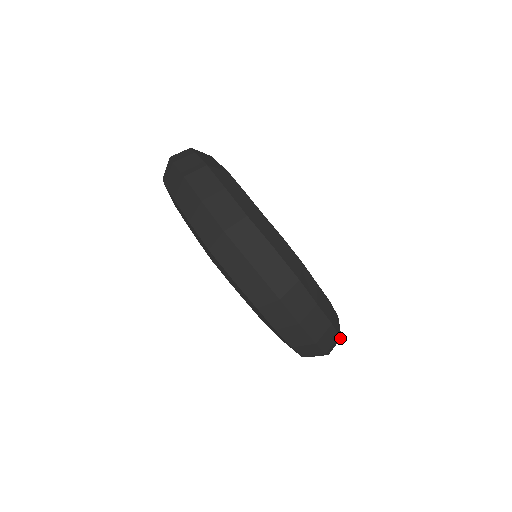
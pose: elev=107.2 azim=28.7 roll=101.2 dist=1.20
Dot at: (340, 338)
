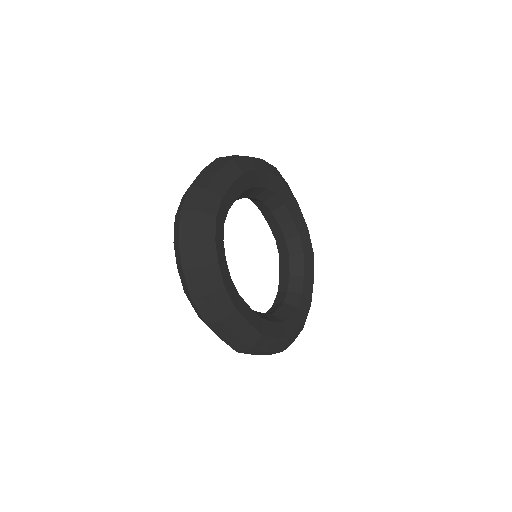
Dot at: (234, 335)
